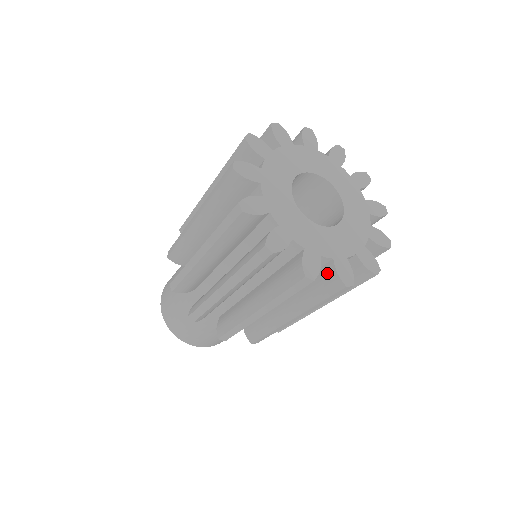
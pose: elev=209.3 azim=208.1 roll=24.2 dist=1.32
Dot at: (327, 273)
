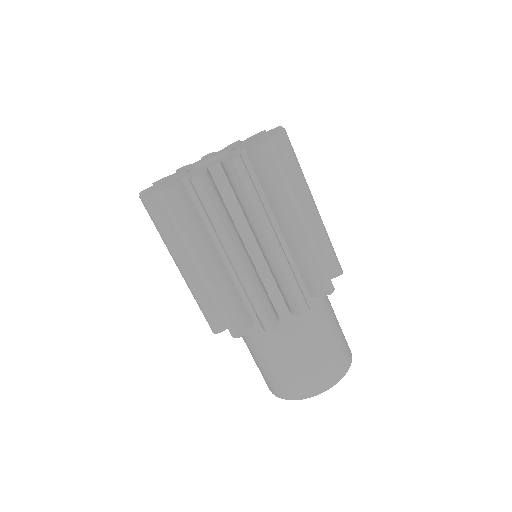
Dot at: (226, 174)
